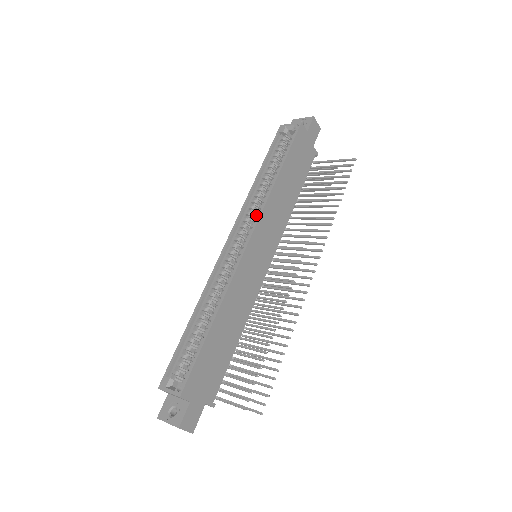
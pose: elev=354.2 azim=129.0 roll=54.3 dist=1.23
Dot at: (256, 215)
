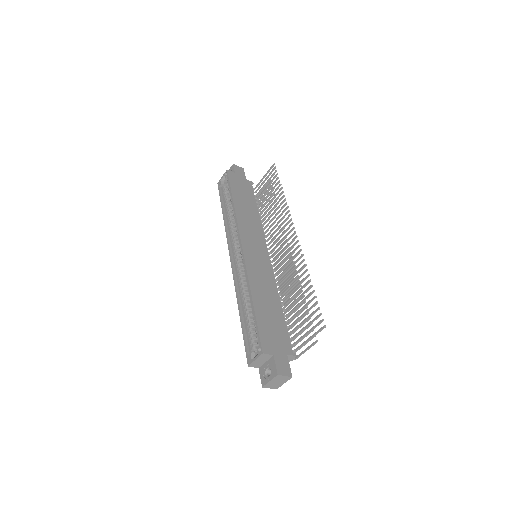
Dot at: (237, 232)
